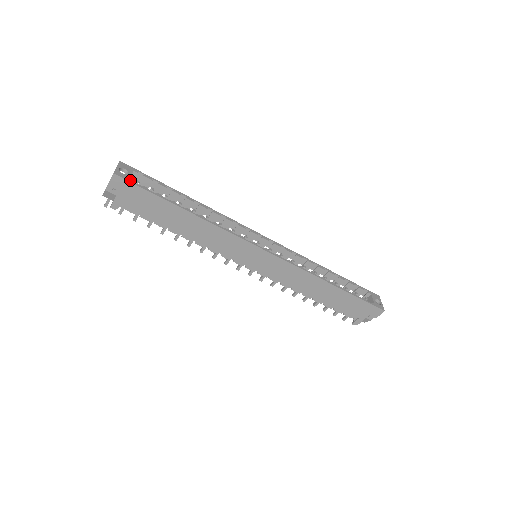
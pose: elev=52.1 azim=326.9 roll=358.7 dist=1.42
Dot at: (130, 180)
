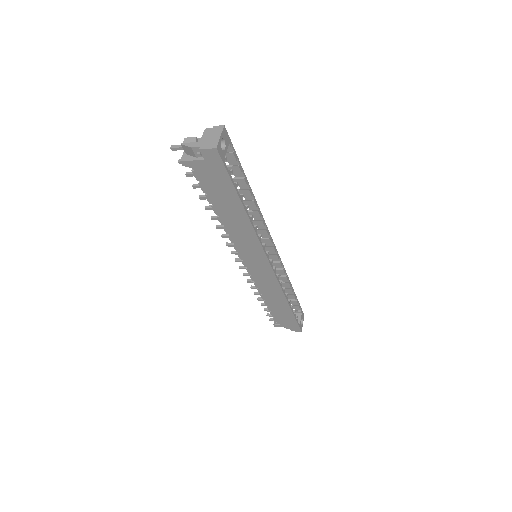
Dot at: (224, 160)
